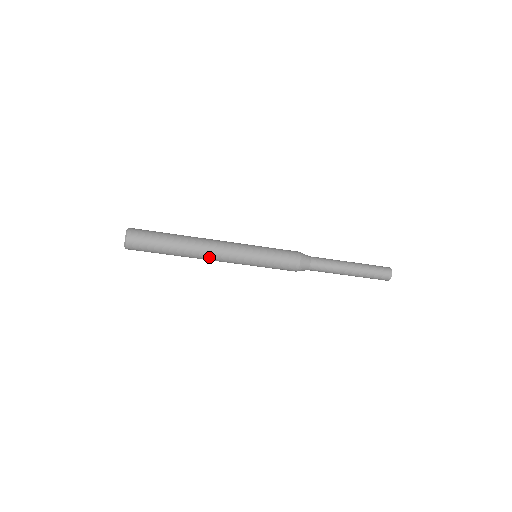
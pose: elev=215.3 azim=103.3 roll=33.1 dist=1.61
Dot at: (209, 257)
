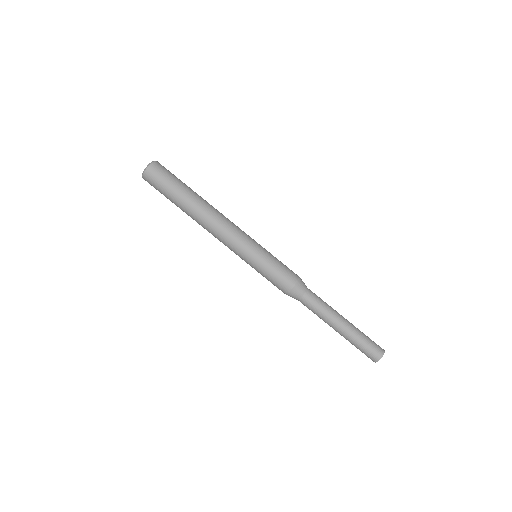
Dot at: (218, 219)
